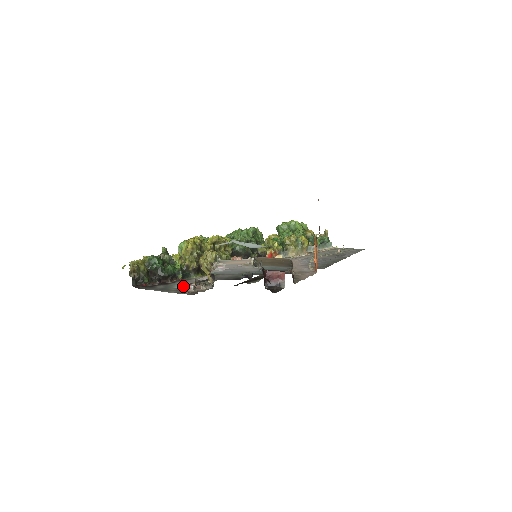
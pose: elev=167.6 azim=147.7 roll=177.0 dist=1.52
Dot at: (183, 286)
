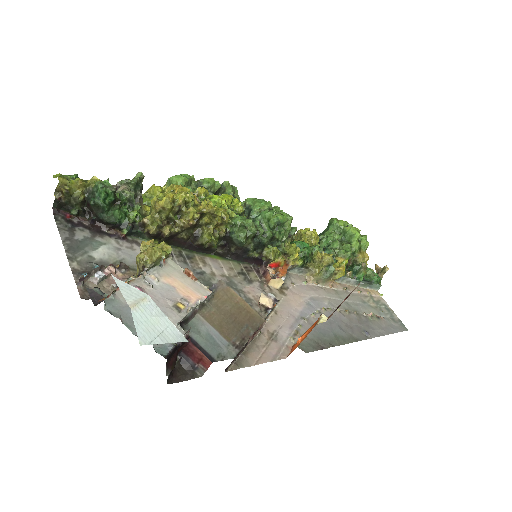
Dot at: (105, 257)
